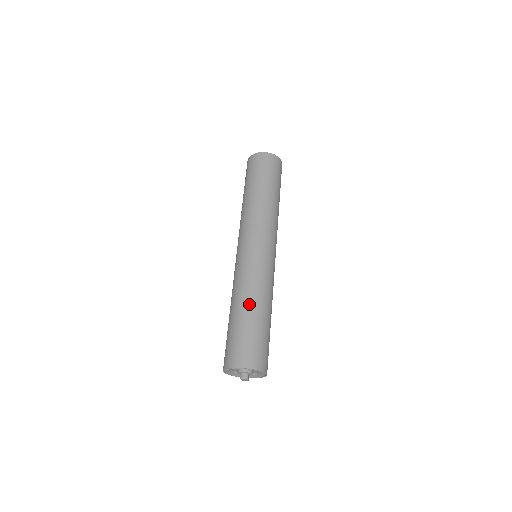
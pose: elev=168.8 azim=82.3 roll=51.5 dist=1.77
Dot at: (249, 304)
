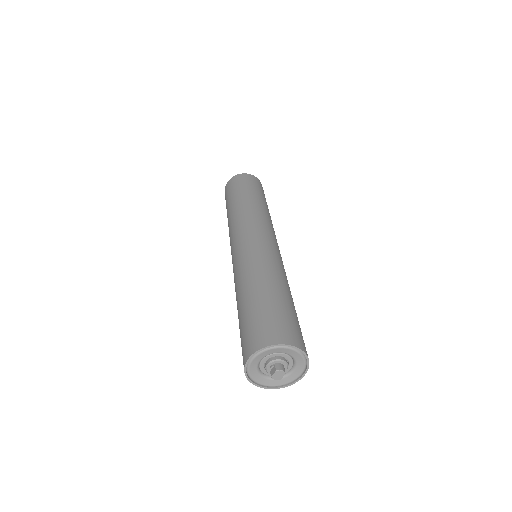
Dot at: (280, 284)
